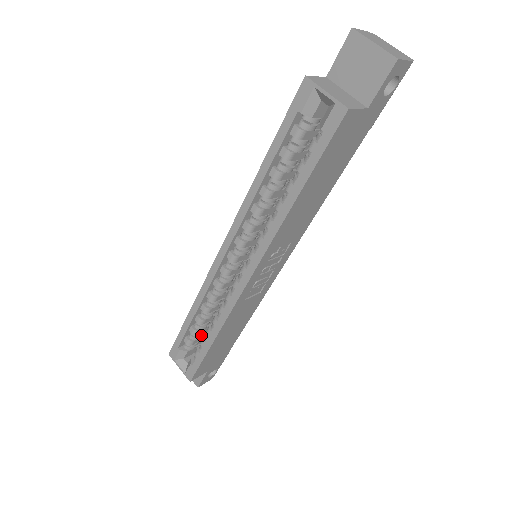
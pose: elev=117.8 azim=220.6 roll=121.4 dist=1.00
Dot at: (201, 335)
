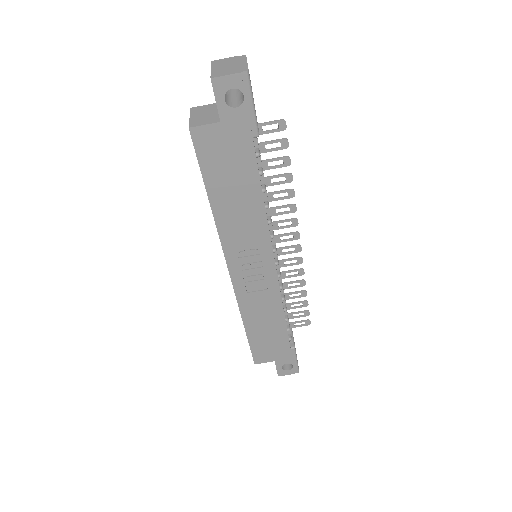
Dot at: occluded
